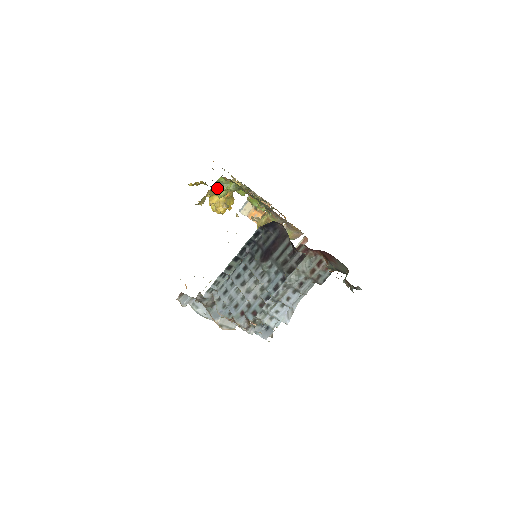
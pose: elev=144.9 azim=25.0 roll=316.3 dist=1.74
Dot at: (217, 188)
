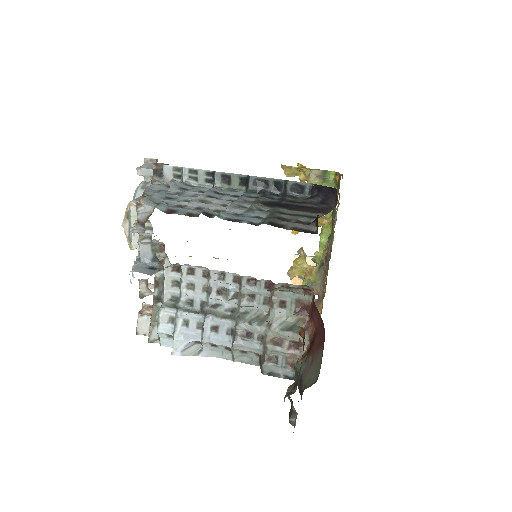
Dot at: (318, 177)
